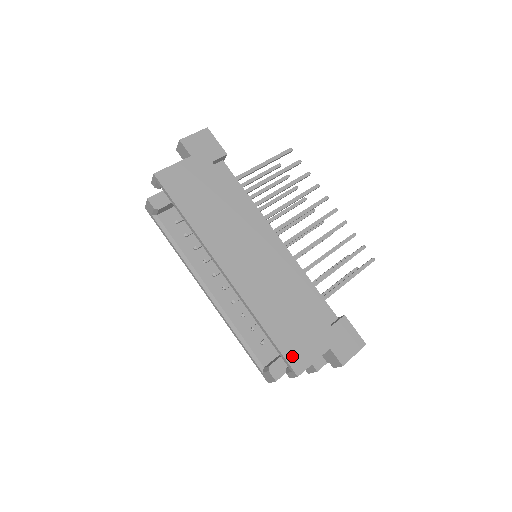
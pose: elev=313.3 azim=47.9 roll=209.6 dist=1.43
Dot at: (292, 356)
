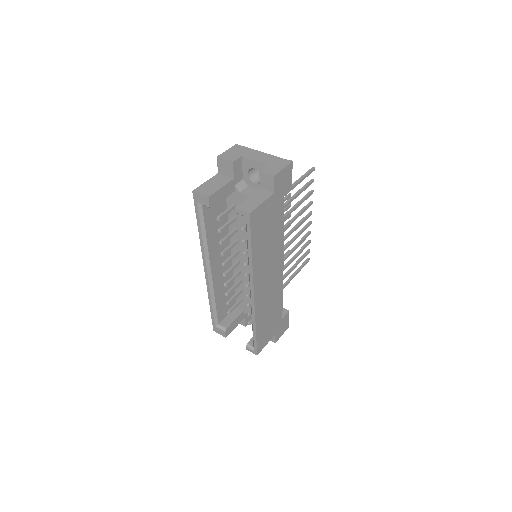
Dot at: (260, 344)
